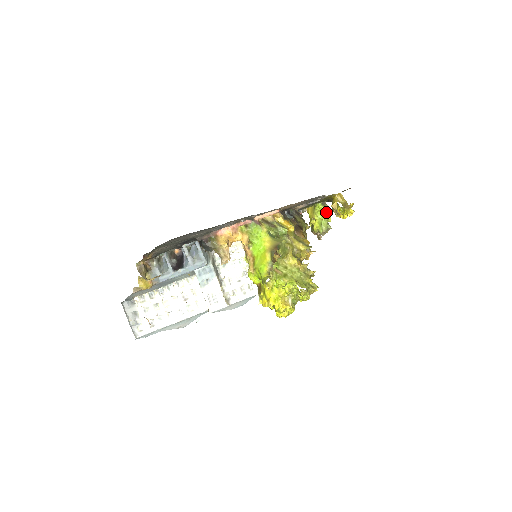
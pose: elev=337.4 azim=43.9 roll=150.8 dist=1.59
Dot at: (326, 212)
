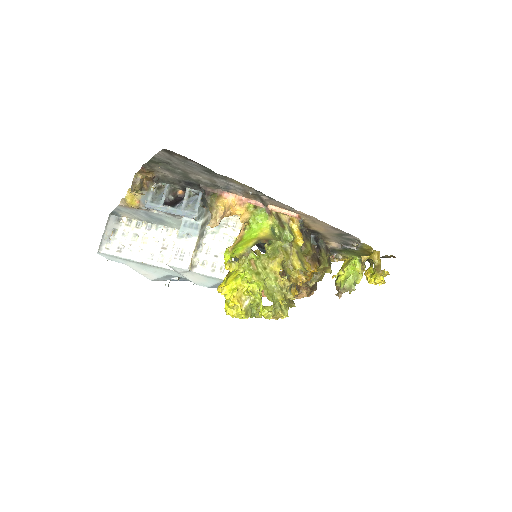
Dot at: (359, 270)
